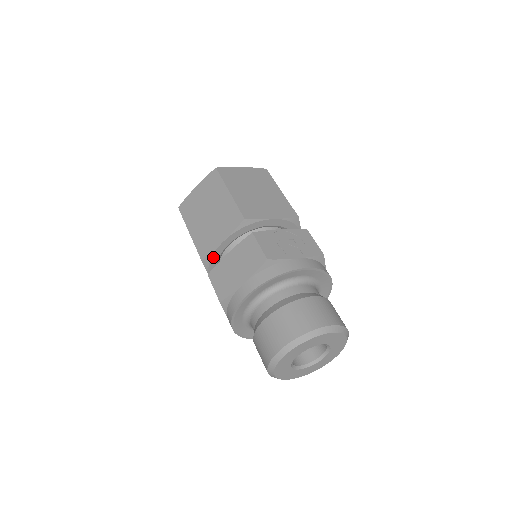
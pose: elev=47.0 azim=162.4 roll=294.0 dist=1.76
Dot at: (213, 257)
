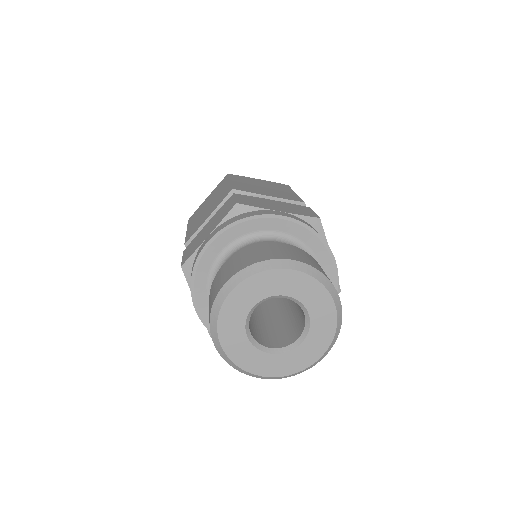
Dot at: occluded
